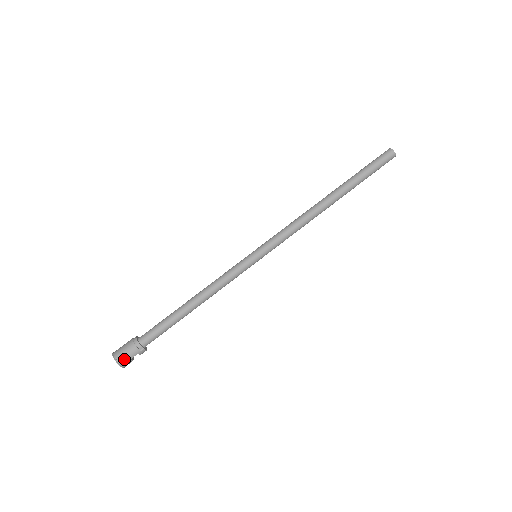
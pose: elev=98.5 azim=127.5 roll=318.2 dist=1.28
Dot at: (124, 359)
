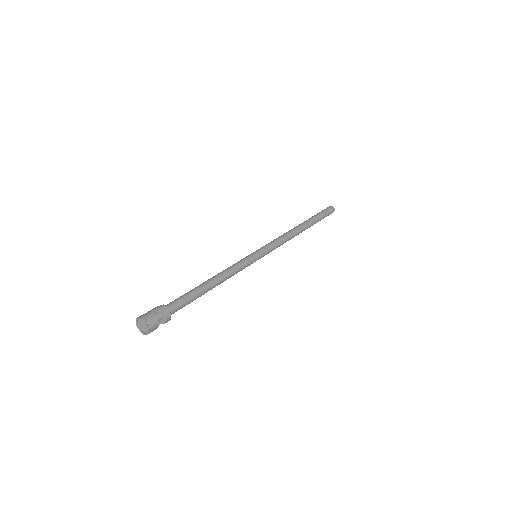
Dot at: (144, 314)
